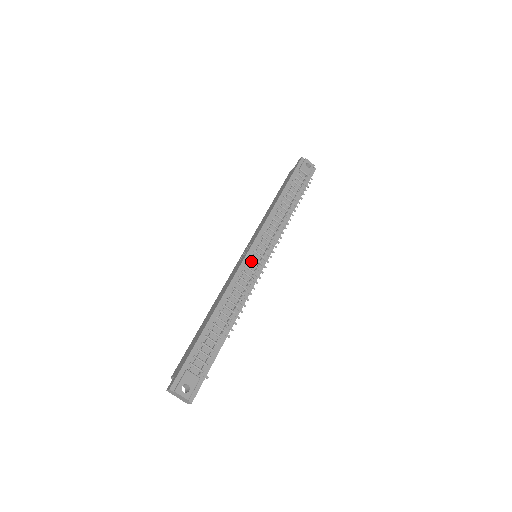
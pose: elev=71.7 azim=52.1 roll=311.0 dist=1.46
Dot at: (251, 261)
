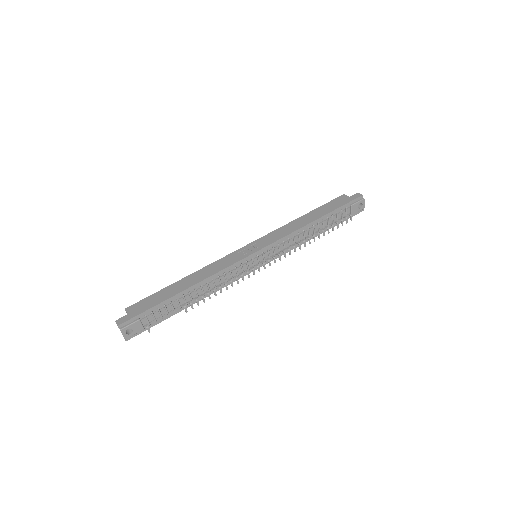
Dot at: (248, 262)
